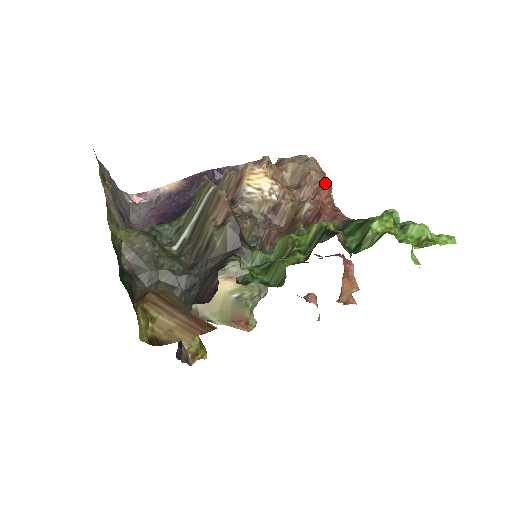
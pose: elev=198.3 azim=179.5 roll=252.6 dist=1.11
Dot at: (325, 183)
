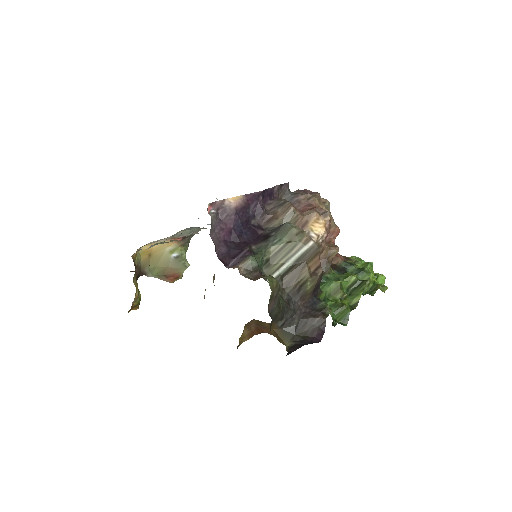
Dot at: (339, 230)
